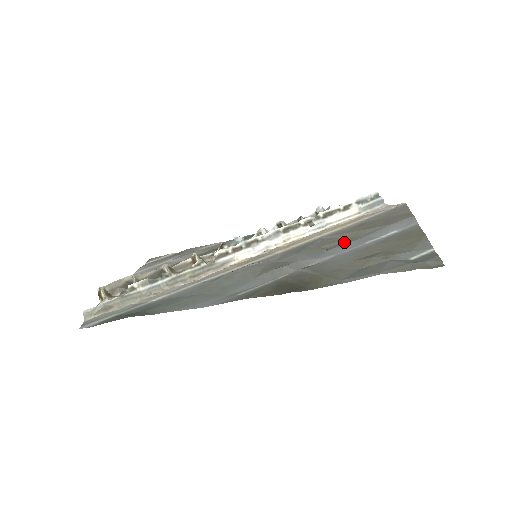
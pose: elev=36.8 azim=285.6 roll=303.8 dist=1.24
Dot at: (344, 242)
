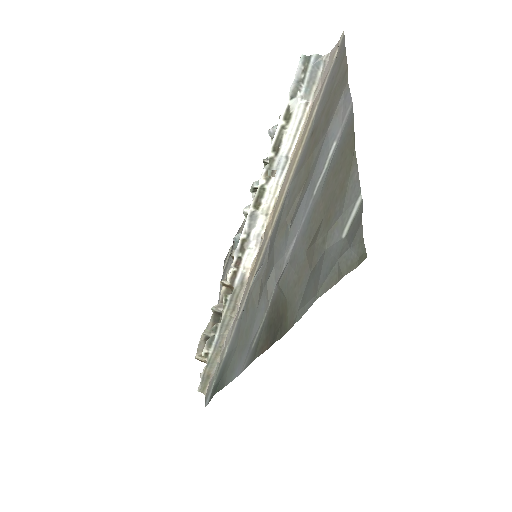
Dot at: (300, 197)
